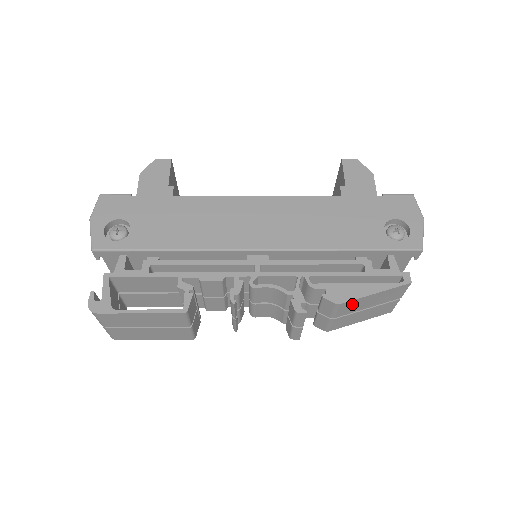
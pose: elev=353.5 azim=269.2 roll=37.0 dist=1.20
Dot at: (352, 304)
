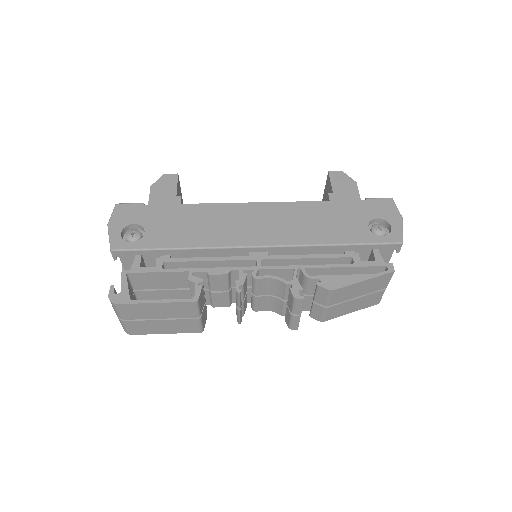
Dot at: (344, 291)
